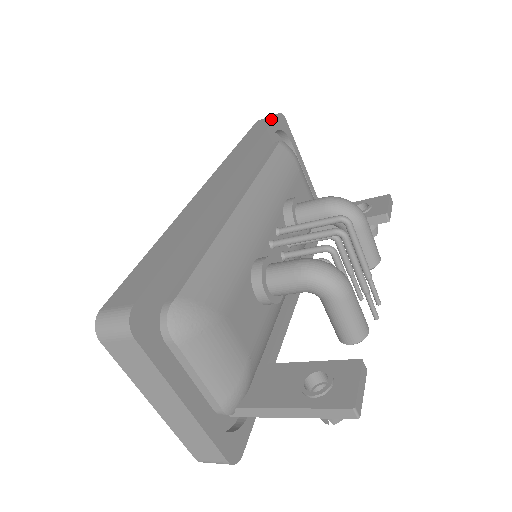
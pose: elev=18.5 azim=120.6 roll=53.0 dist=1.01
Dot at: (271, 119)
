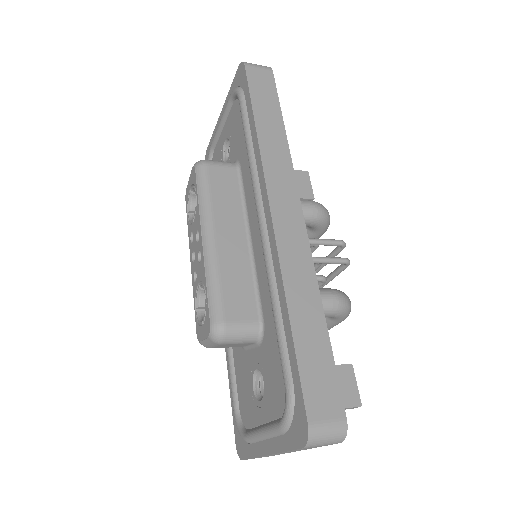
Dot at: (271, 80)
